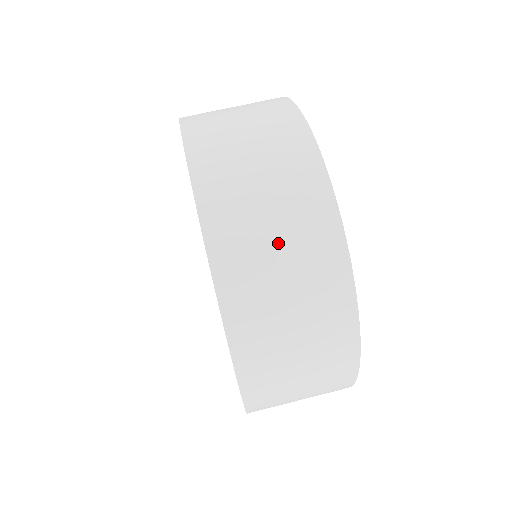
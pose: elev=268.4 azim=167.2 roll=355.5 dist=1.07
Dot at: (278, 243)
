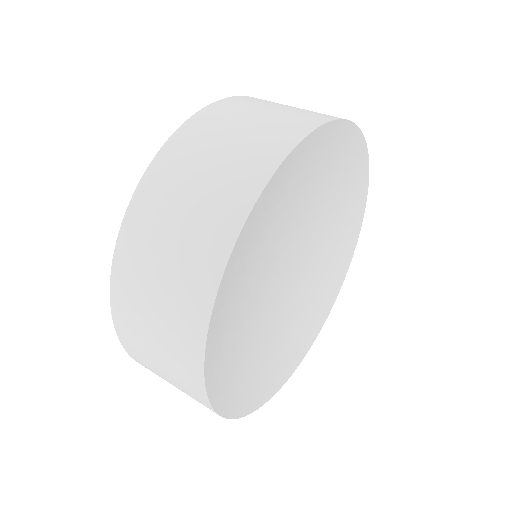
Dot at: (164, 372)
